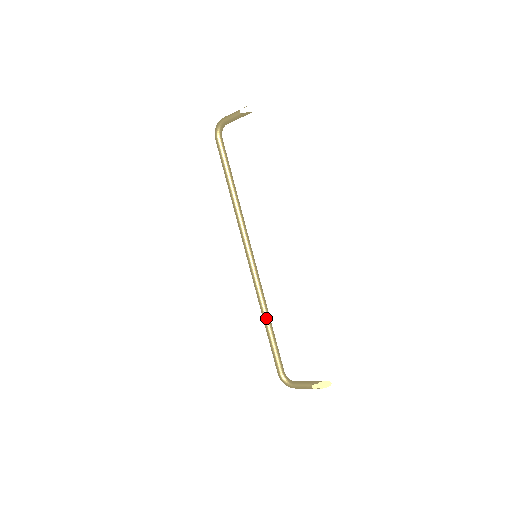
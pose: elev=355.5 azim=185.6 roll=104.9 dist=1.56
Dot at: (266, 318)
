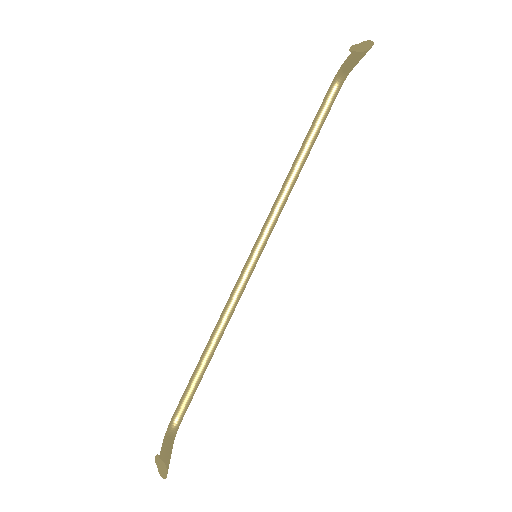
Dot at: (211, 337)
